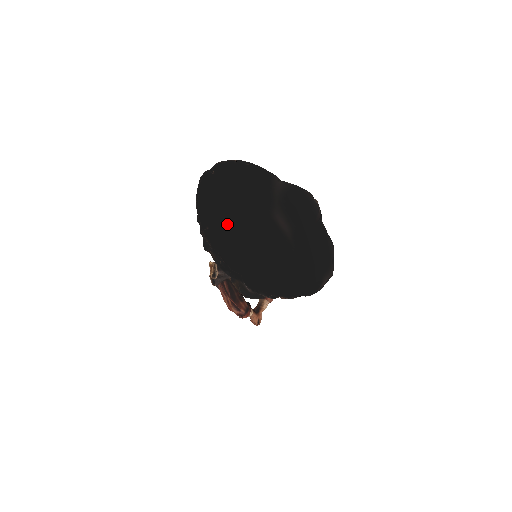
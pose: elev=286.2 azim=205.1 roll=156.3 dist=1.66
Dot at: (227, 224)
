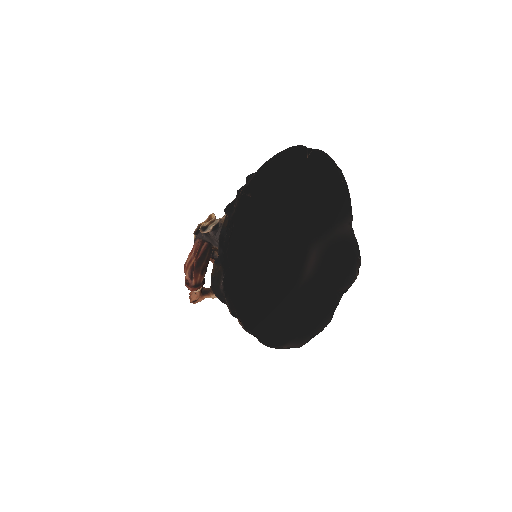
Dot at: (269, 211)
